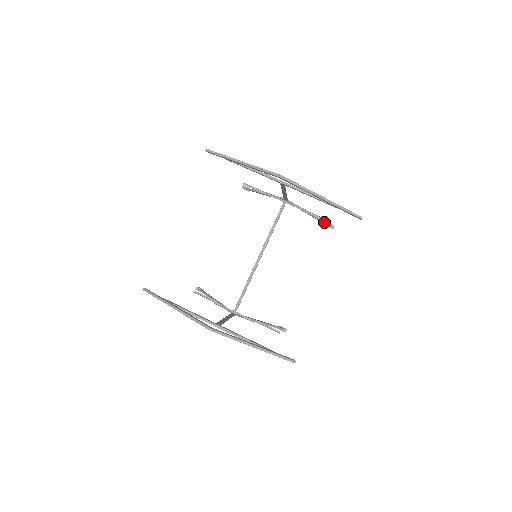
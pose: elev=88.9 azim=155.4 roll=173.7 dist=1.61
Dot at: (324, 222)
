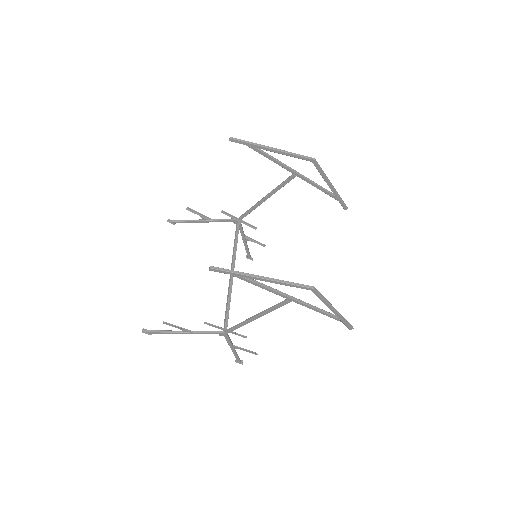
Dot at: (249, 252)
